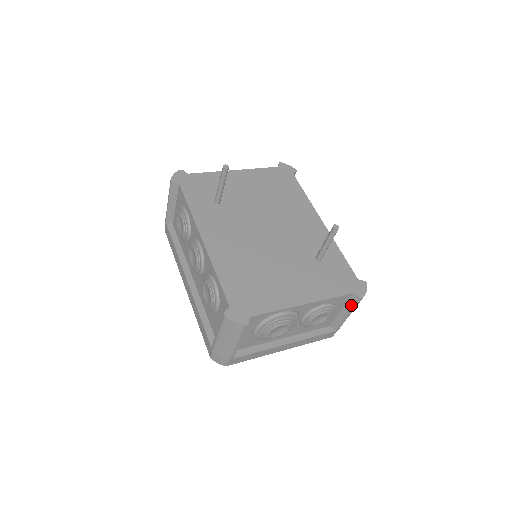
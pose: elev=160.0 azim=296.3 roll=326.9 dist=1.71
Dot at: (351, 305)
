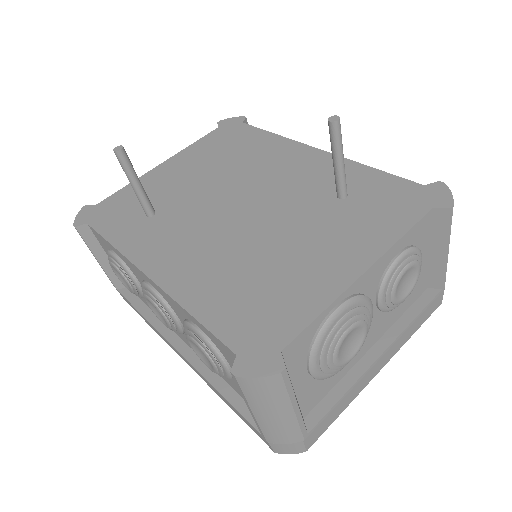
Dot at: (441, 231)
